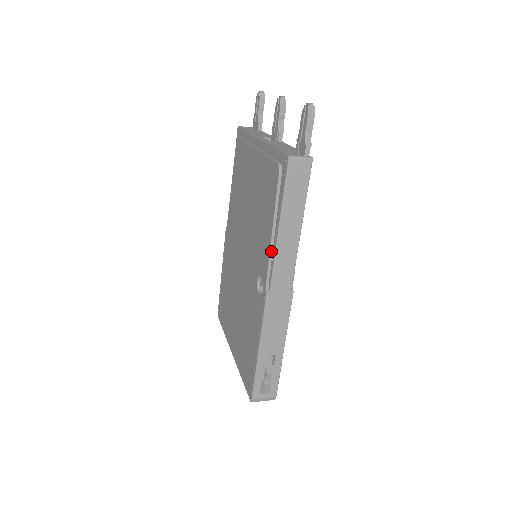
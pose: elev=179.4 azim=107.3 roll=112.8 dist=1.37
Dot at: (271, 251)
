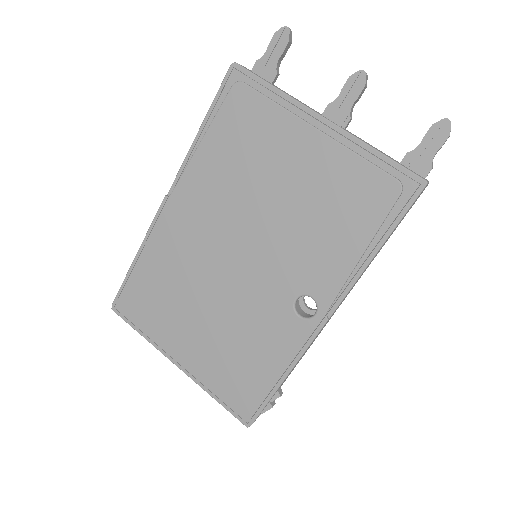
Dot at: (349, 276)
